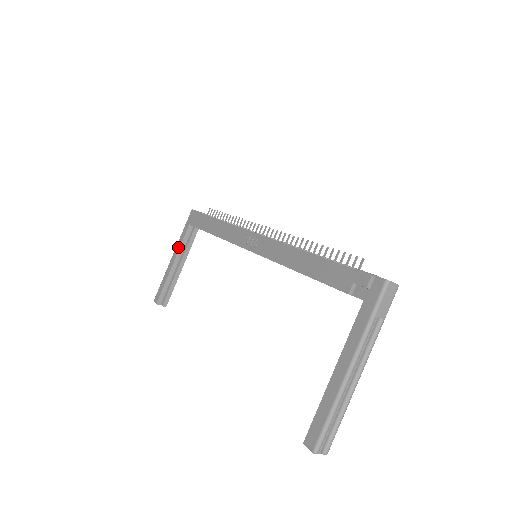
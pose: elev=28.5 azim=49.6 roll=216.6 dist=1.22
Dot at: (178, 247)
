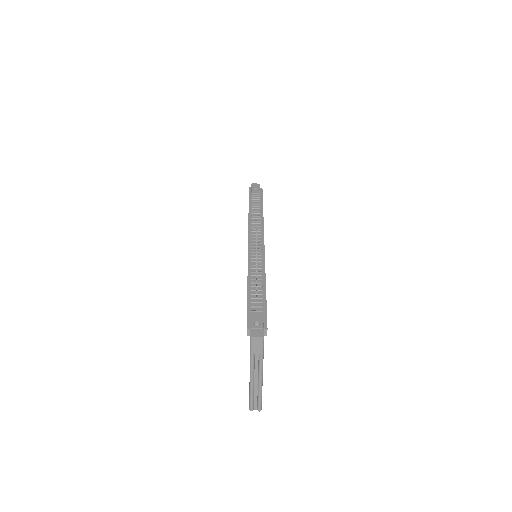
Dot at: occluded
